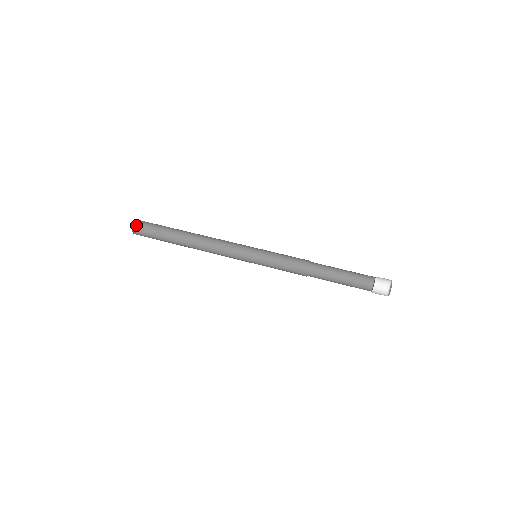
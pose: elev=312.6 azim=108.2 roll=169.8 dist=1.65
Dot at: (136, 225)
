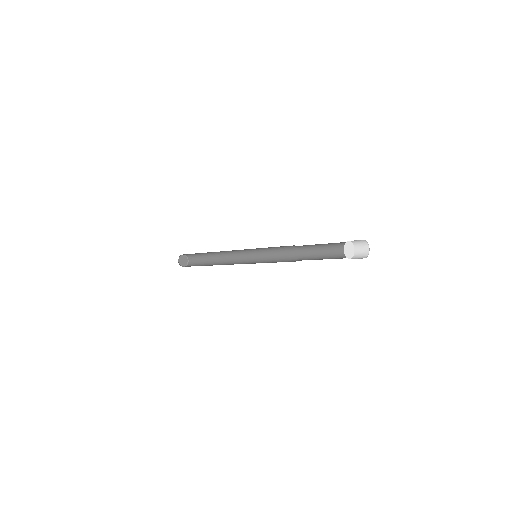
Dot at: (184, 259)
